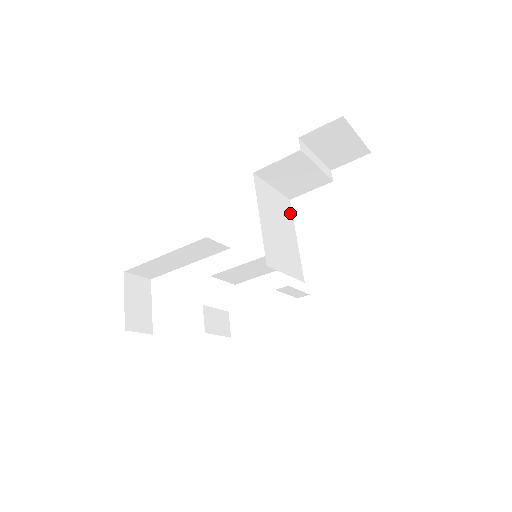
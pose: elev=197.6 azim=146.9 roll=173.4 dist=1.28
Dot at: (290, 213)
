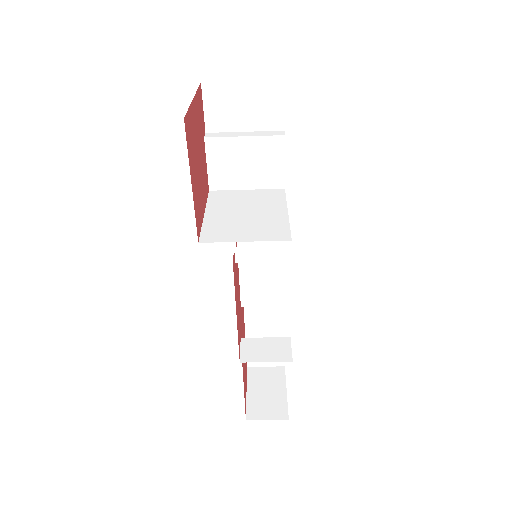
Dot at: (280, 197)
